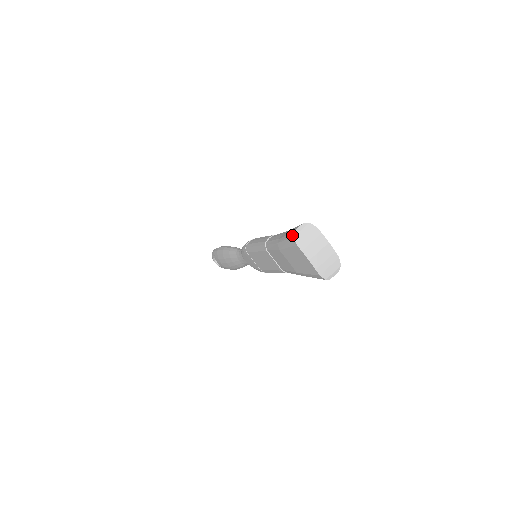
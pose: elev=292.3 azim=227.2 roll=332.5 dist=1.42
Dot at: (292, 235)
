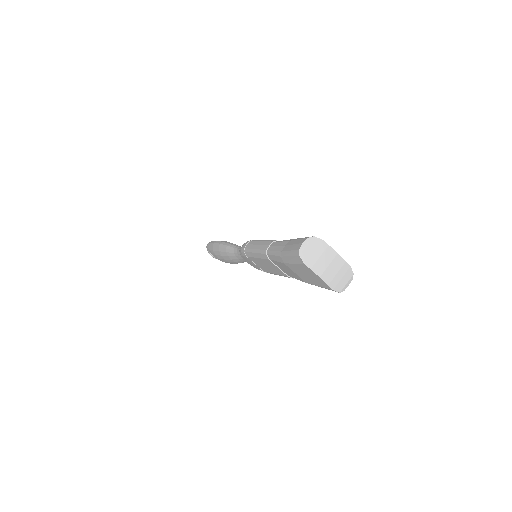
Dot at: (297, 253)
